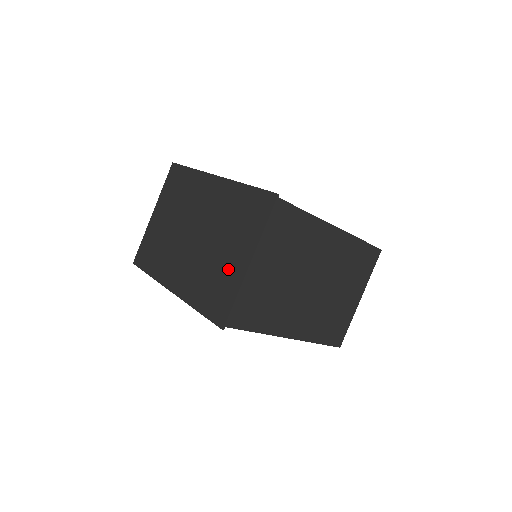
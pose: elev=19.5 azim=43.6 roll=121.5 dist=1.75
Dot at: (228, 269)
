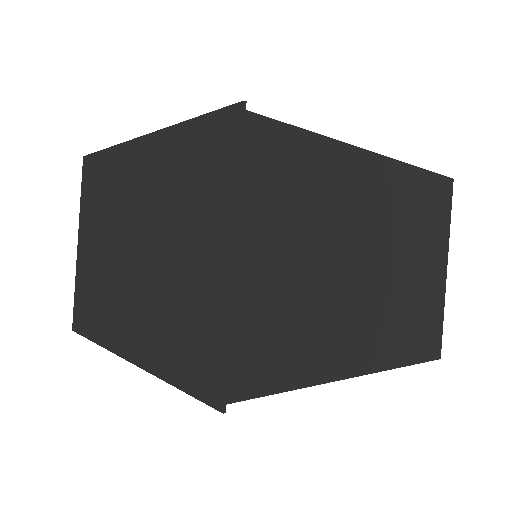
Dot at: (198, 286)
